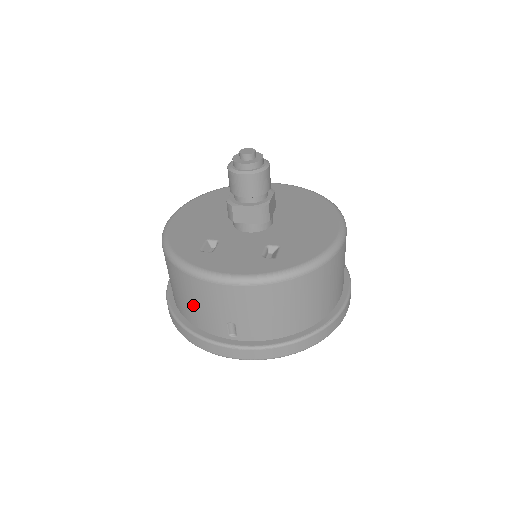
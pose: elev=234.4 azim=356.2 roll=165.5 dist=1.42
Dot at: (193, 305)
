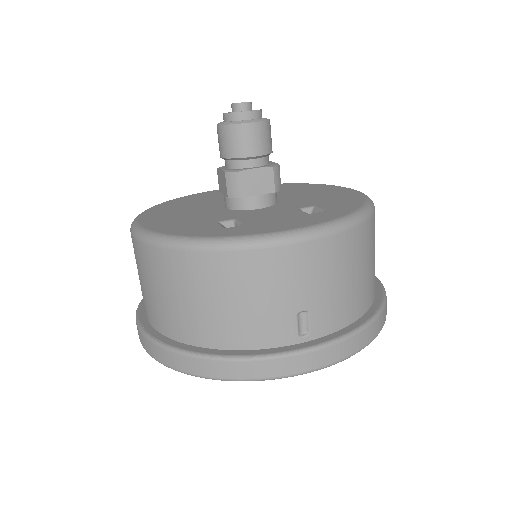
Dot at: (237, 308)
